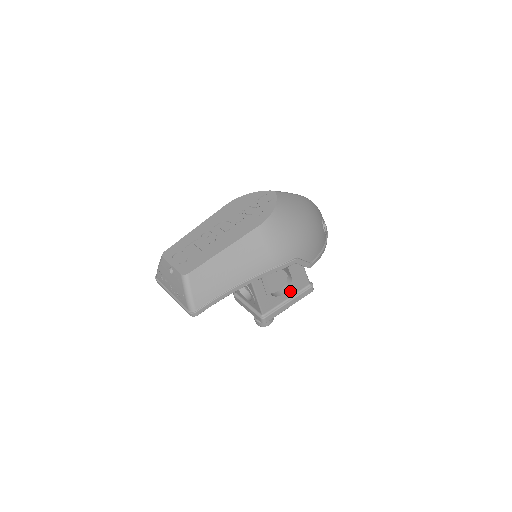
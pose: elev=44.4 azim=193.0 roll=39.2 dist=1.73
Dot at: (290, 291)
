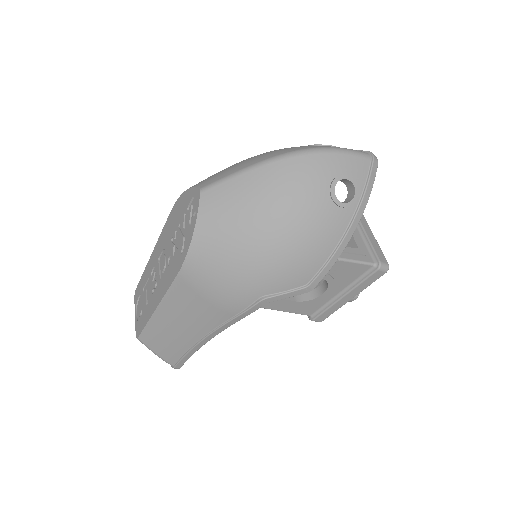
Dot at: (337, 285)
